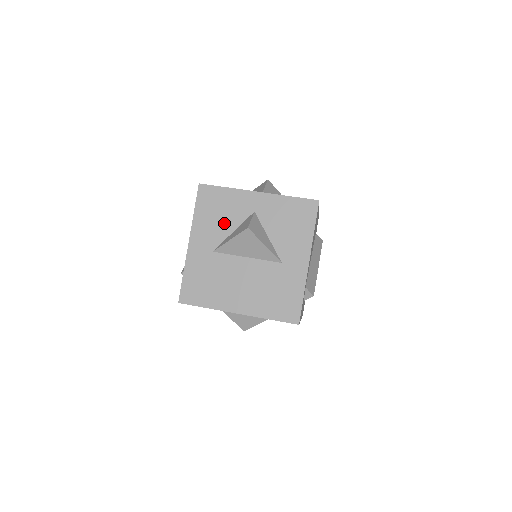
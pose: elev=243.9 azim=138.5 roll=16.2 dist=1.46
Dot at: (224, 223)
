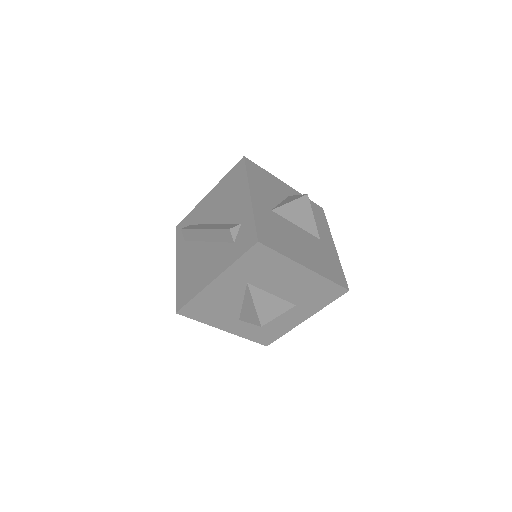
Dot at: (272, 193)
